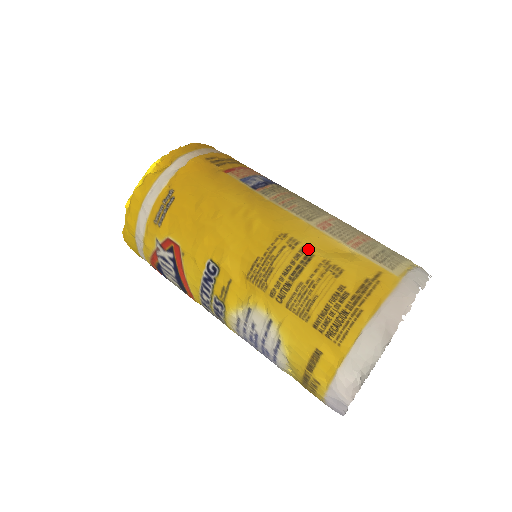
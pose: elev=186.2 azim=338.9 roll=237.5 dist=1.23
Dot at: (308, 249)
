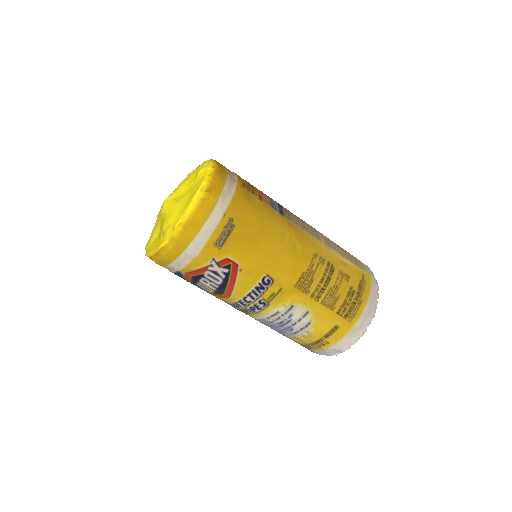
Dot at: (331, 264)
